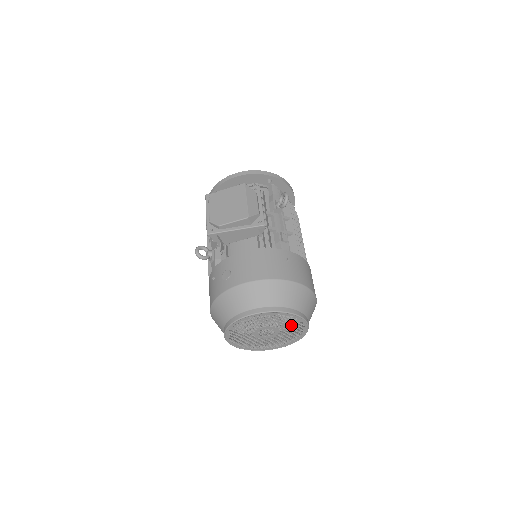
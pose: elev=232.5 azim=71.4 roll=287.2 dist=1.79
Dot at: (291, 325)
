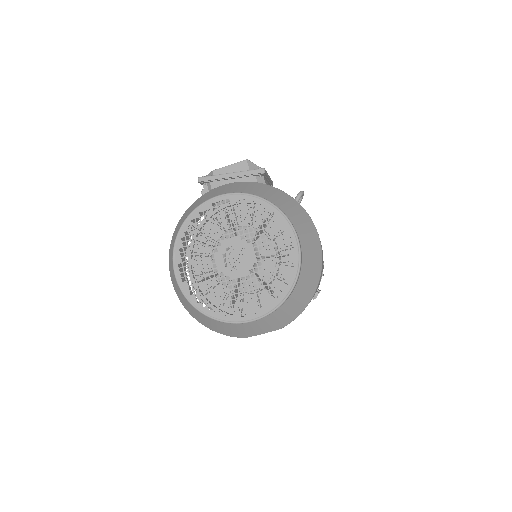
Dot at: (272, 241)
